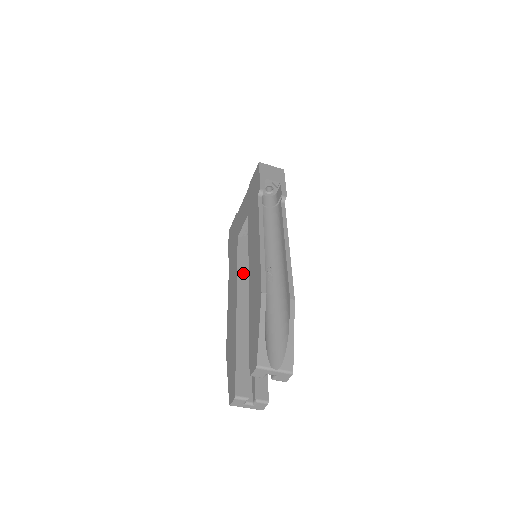
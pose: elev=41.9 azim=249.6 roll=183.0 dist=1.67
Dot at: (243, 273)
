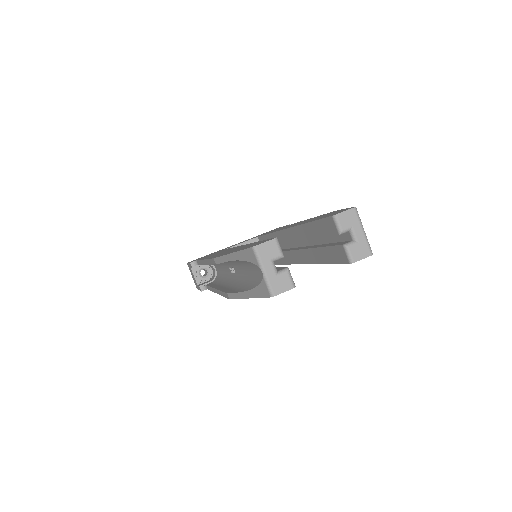
Dot at: occluded
